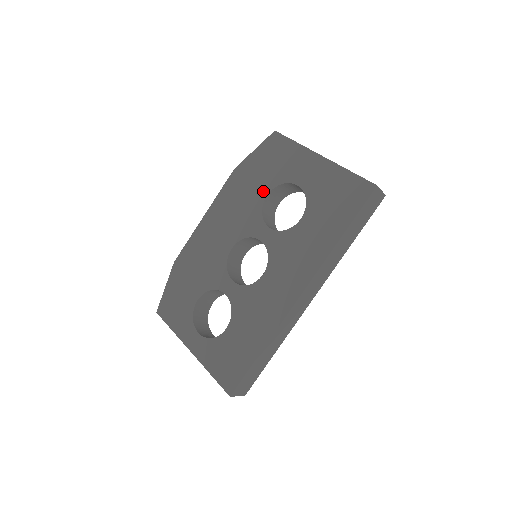
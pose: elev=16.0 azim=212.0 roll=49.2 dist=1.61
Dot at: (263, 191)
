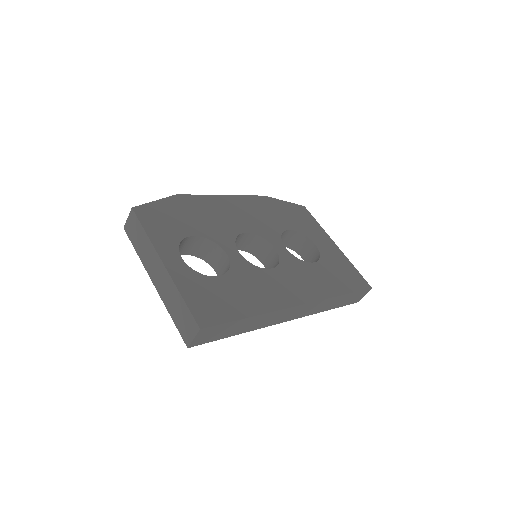
Dot at: (286, 225)
